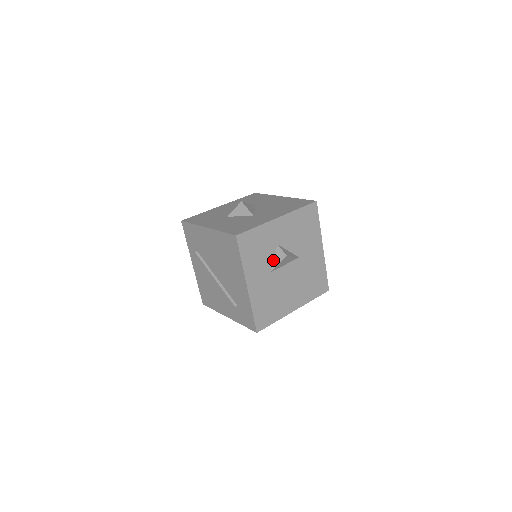
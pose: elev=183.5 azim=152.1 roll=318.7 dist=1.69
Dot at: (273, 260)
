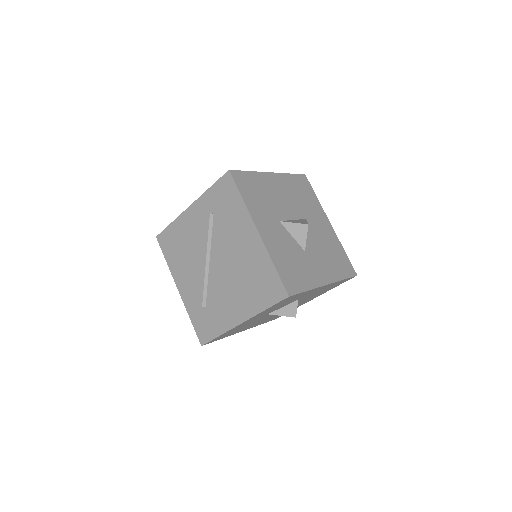
Dot at: (280, 308)
